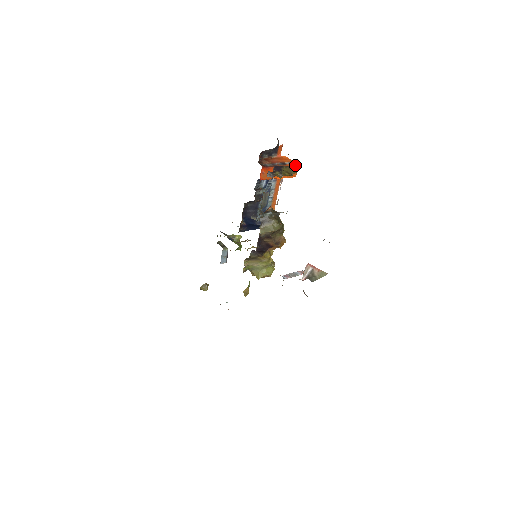
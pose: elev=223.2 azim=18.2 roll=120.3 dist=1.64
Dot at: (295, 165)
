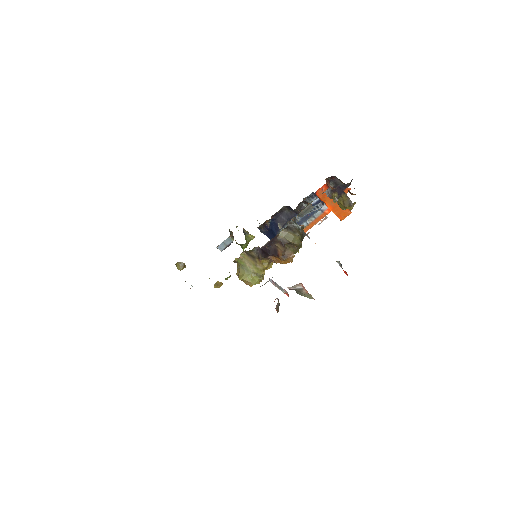
Dot at: occluded
